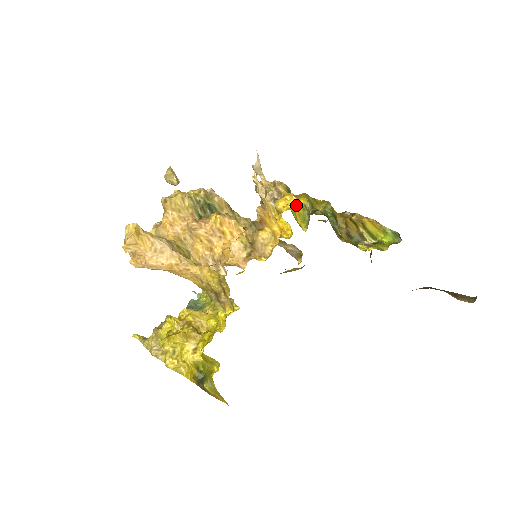
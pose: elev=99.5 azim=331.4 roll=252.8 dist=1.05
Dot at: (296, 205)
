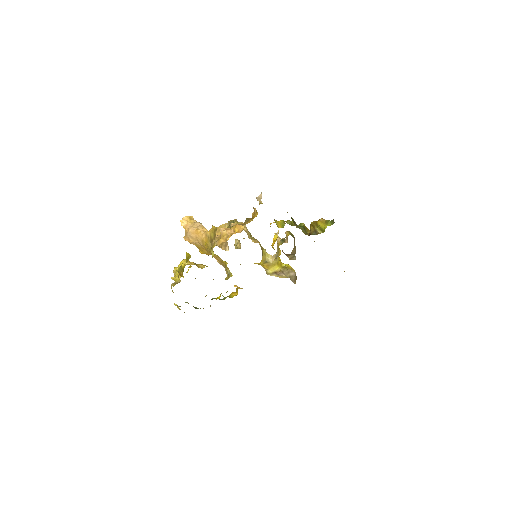
Dot at: (280, 221)
